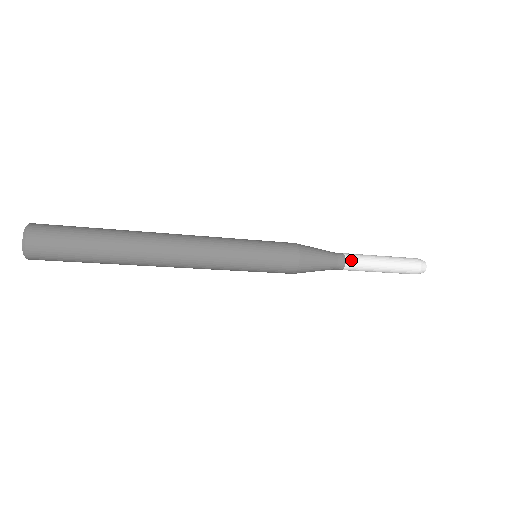
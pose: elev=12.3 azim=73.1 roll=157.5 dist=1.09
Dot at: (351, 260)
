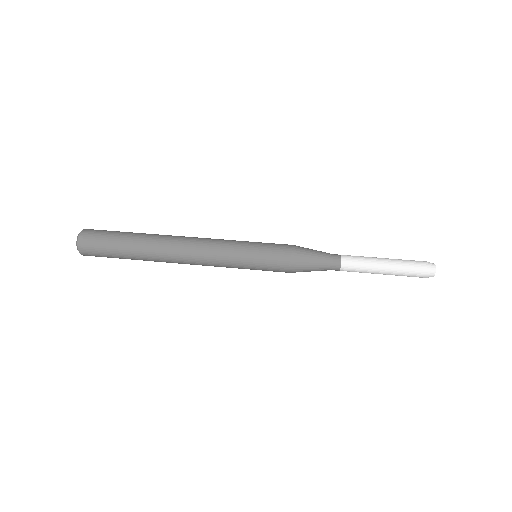
Dot at: (346, 270)
